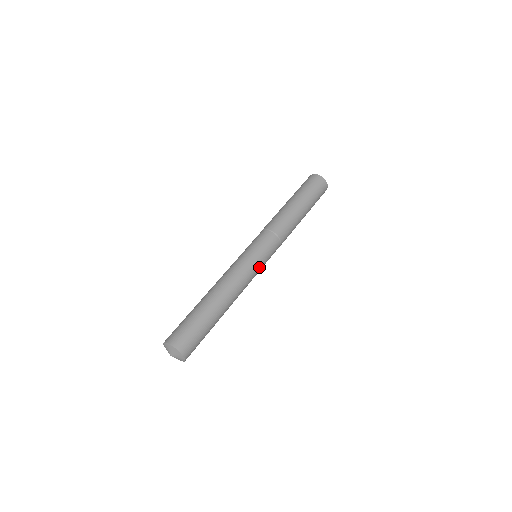
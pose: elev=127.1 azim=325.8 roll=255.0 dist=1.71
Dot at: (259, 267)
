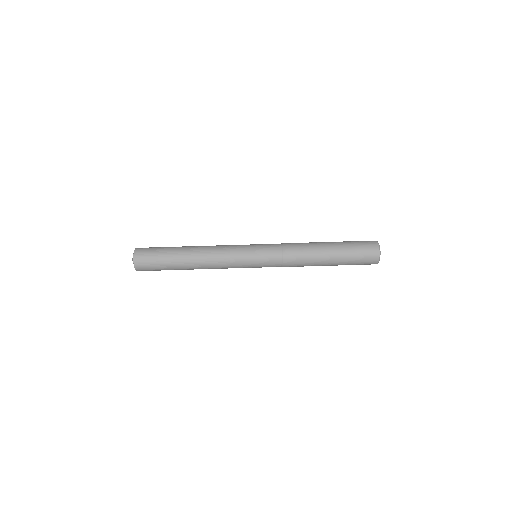
Dot at: occluded
